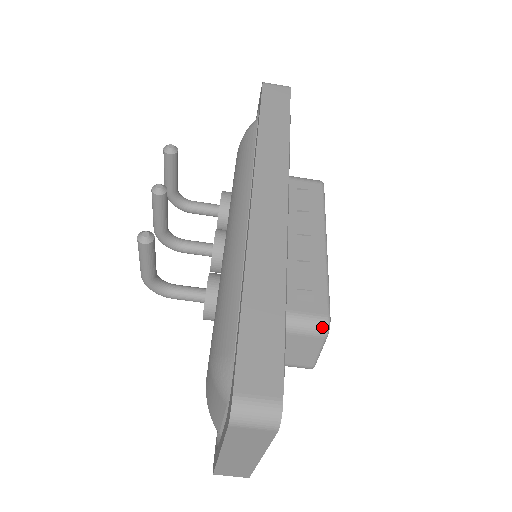
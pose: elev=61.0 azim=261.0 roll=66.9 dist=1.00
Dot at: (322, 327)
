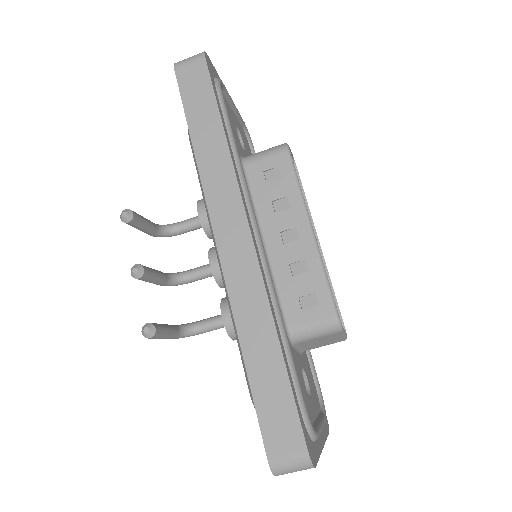
Dot at: (334, 327)
